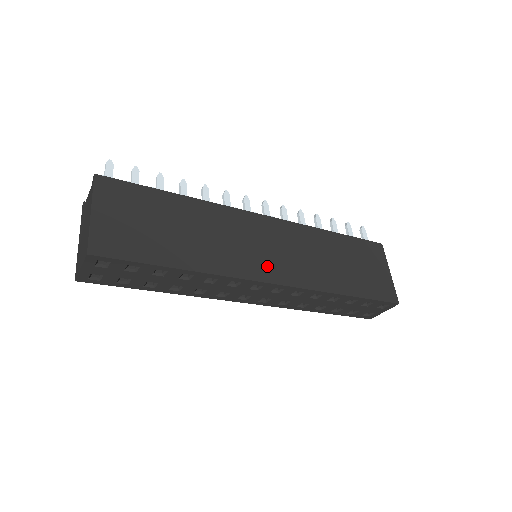
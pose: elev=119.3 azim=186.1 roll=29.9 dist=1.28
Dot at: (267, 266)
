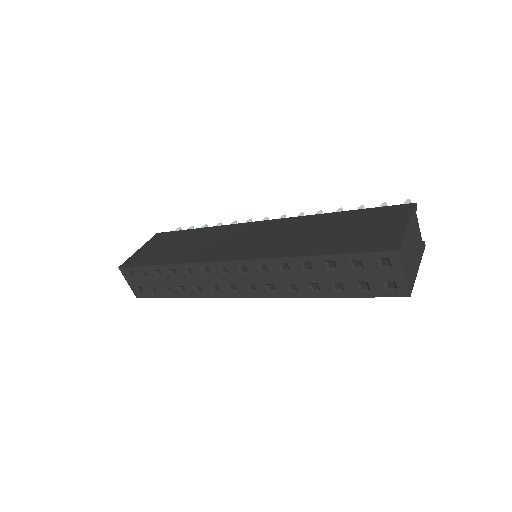
Dot at: (234, 251)
